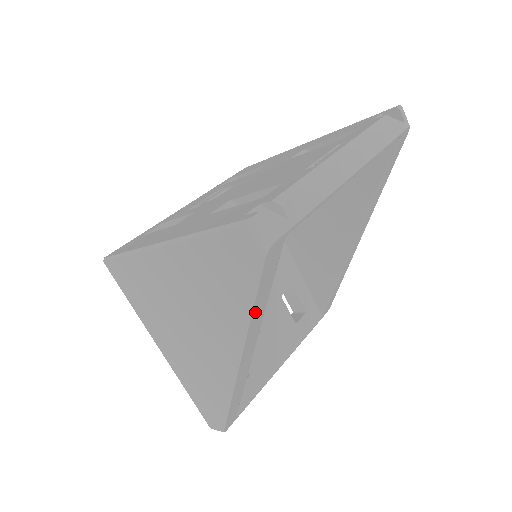
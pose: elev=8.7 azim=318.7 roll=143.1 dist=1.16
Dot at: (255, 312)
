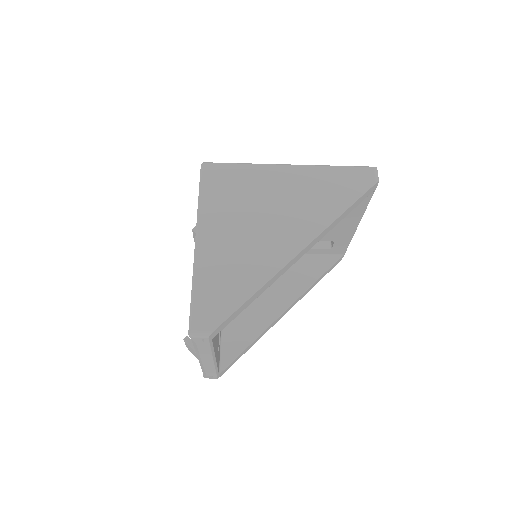
Dot at: (343, 214)
